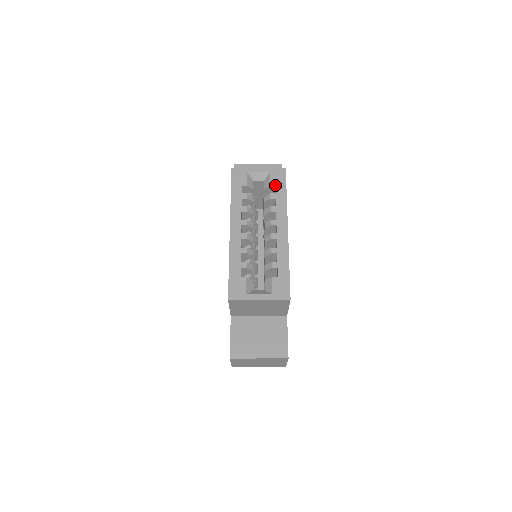
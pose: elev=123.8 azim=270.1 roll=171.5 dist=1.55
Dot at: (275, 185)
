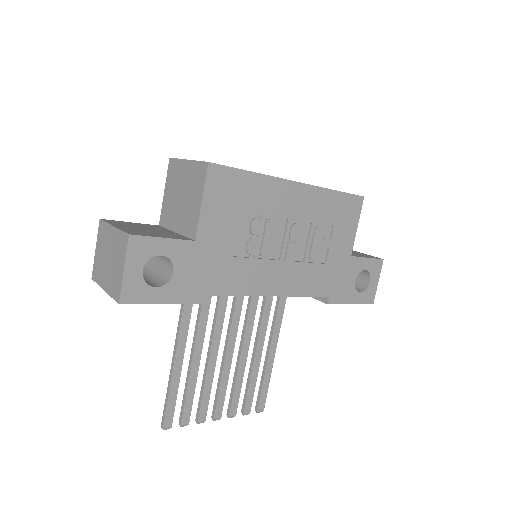
Dot at: occluded
